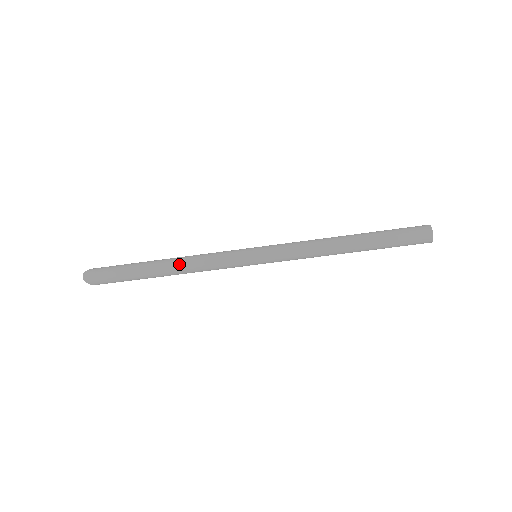
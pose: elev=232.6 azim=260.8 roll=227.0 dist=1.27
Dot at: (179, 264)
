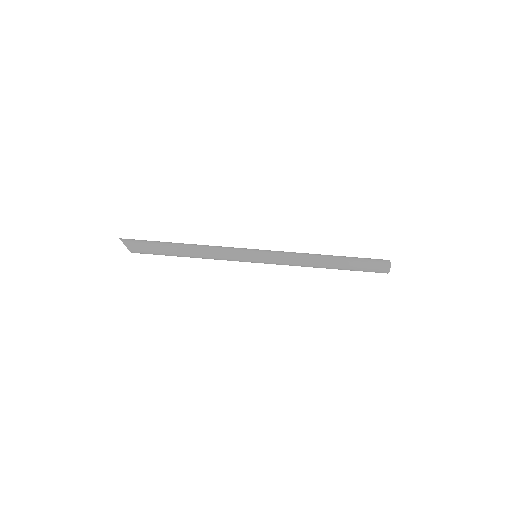
Dot at: occluded
